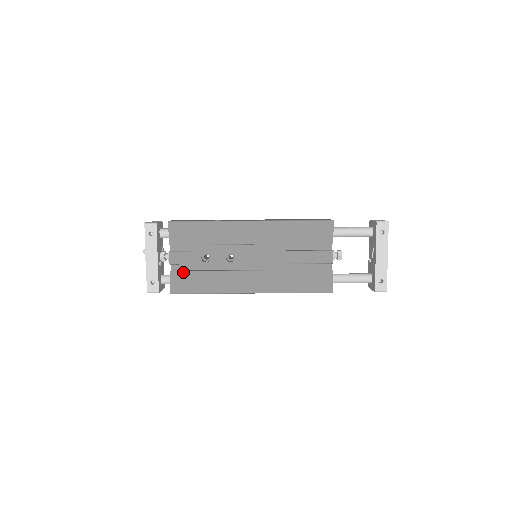
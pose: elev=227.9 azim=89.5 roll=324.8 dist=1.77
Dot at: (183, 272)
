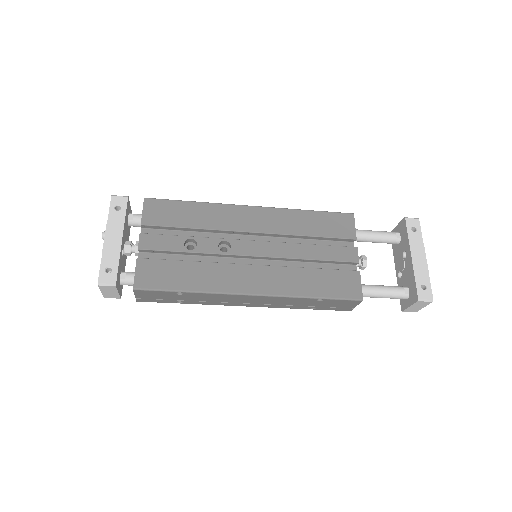
Dot at: (156, 260)
